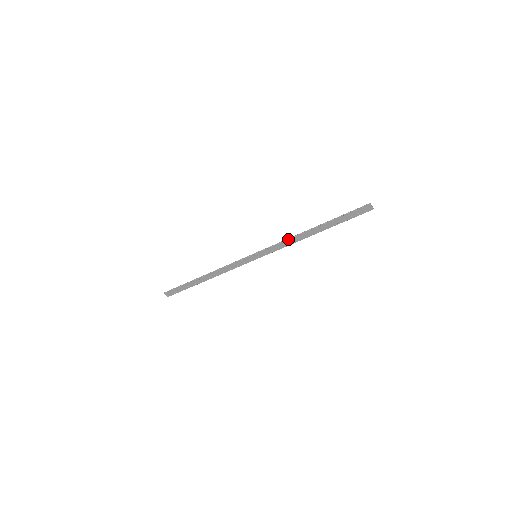
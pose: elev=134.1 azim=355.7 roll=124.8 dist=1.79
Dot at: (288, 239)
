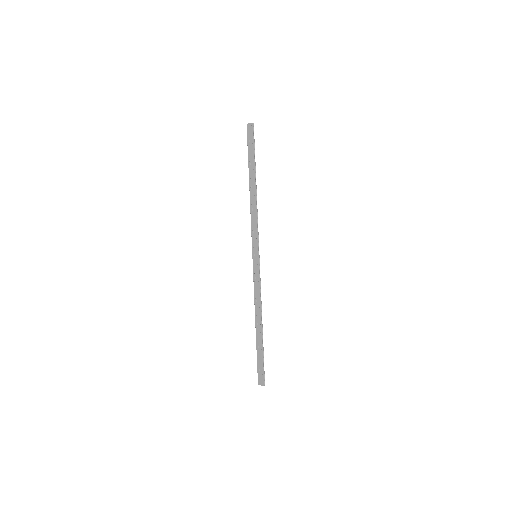
Dot at: occluded
